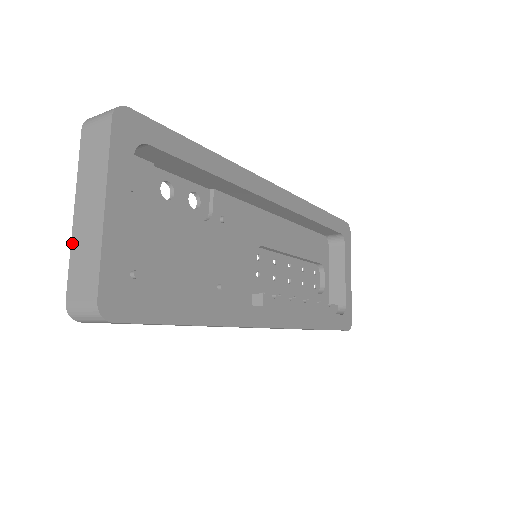
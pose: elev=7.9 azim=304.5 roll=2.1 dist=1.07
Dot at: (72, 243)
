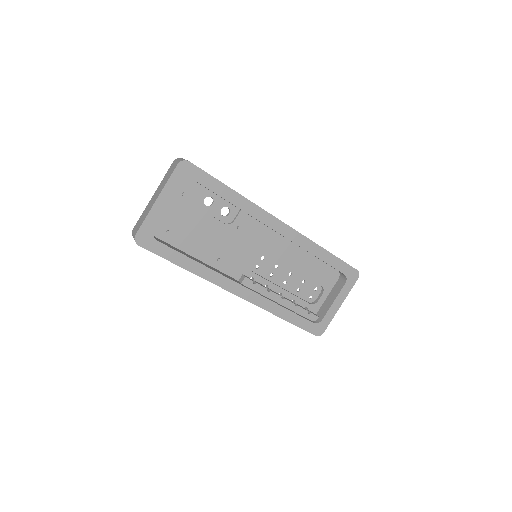
Dot at: (146, 208)
